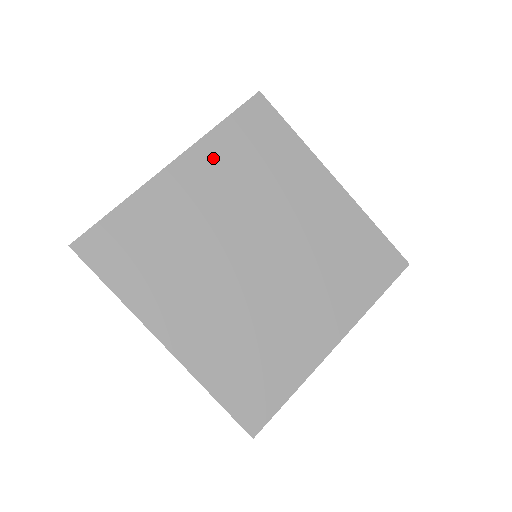
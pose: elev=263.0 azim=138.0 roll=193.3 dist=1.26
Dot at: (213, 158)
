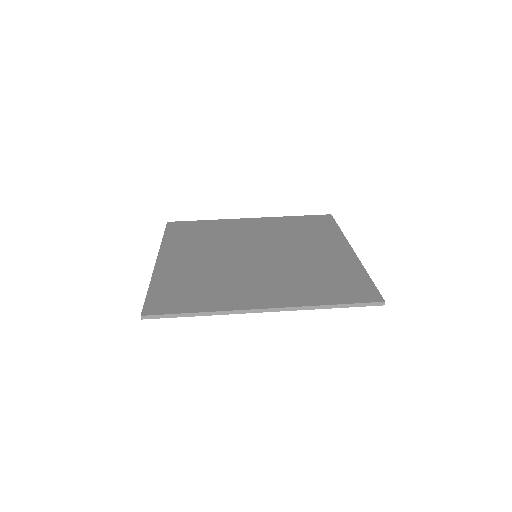
Dot at: (177, 247)
